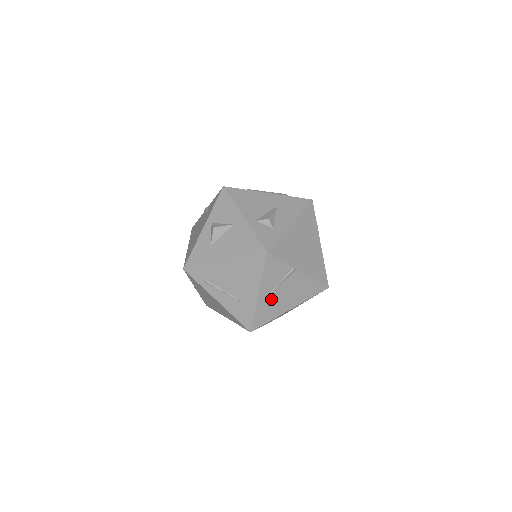
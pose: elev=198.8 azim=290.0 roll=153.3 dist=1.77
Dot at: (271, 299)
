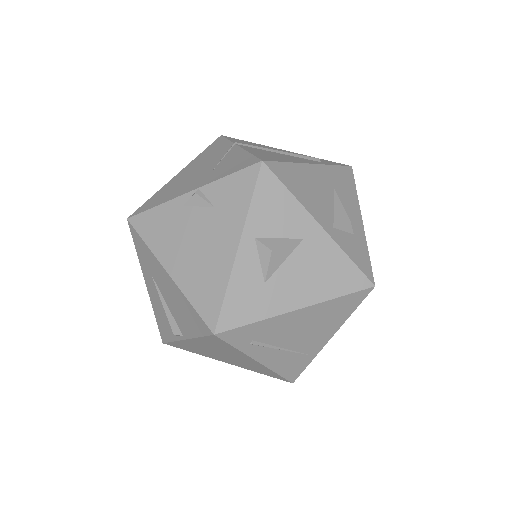
Dot at: occluded
